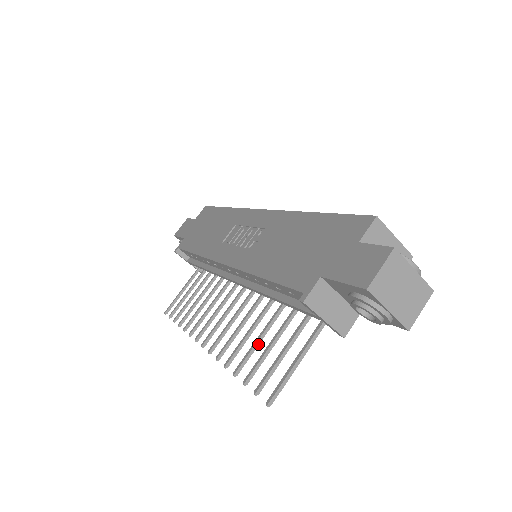
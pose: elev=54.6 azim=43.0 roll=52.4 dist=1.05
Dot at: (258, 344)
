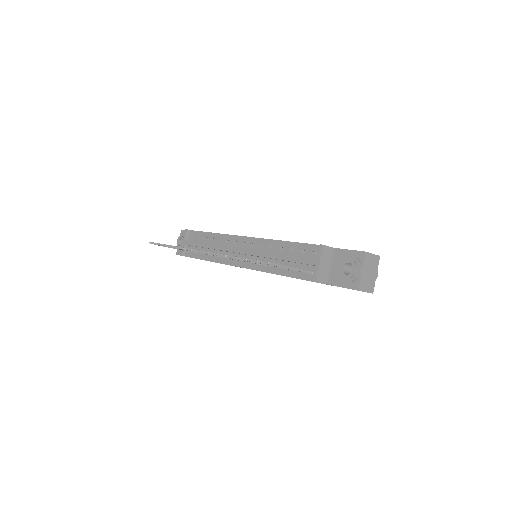
Dot at: occluded
